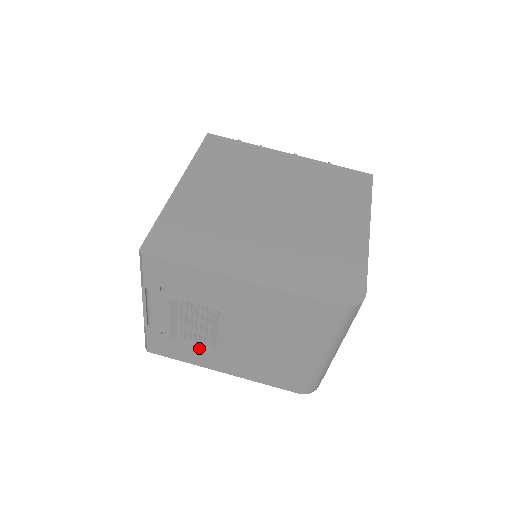
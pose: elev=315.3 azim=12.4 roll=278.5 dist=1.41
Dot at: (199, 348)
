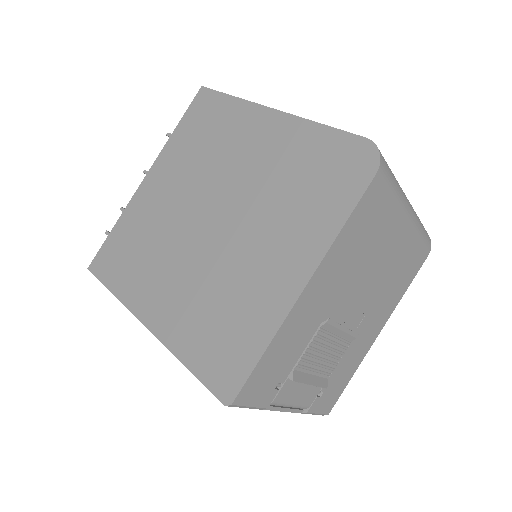
Dot at: (348, 356)
